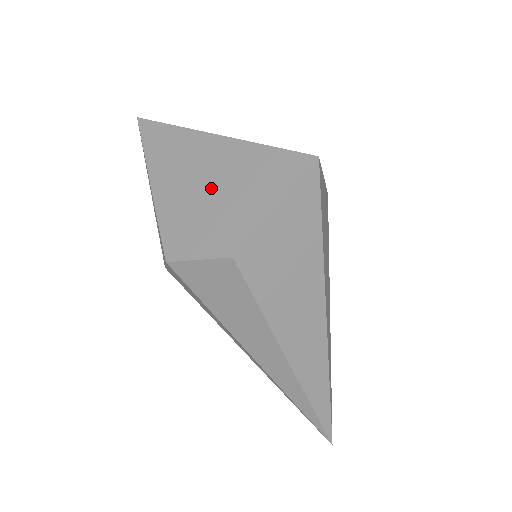
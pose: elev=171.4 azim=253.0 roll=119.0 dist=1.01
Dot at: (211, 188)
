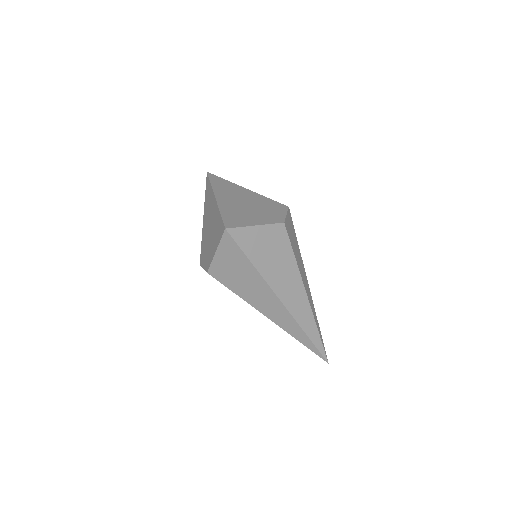
Dot at: (210, 231)
